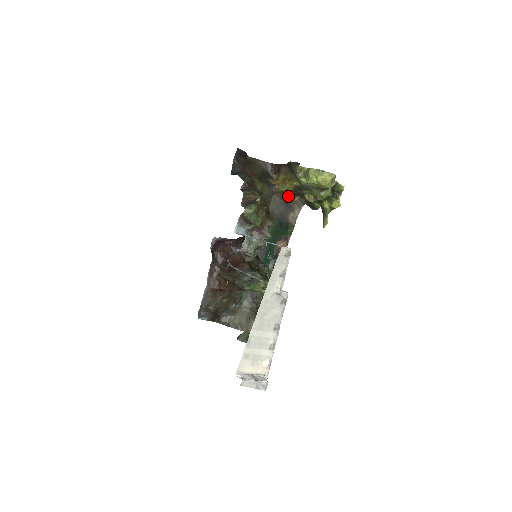
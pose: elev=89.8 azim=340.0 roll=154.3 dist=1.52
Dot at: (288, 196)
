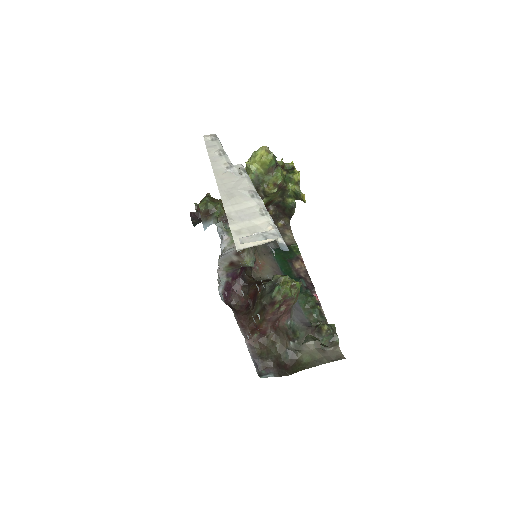
Dot at: occluded
